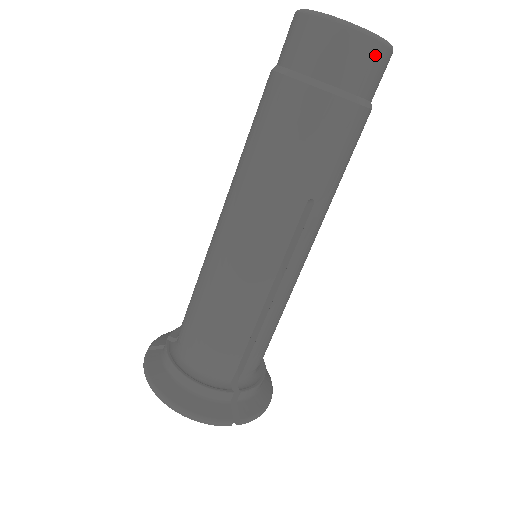
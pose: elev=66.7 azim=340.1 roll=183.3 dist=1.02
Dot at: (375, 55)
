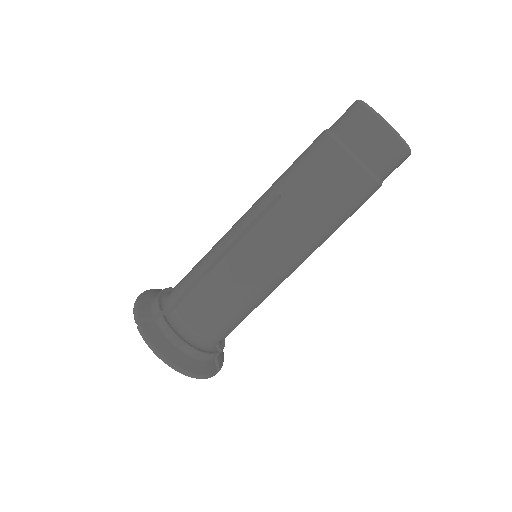
Dot at: (403, 161)
